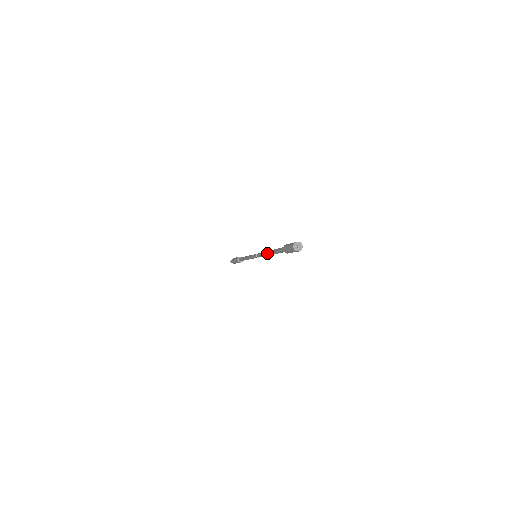
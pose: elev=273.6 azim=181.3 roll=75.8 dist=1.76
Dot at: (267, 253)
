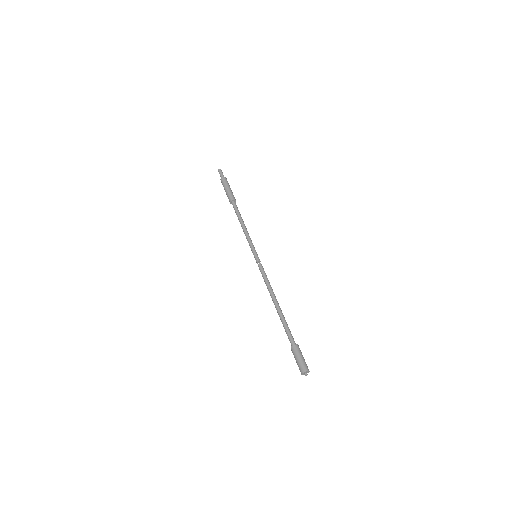
Dot at: occluded
